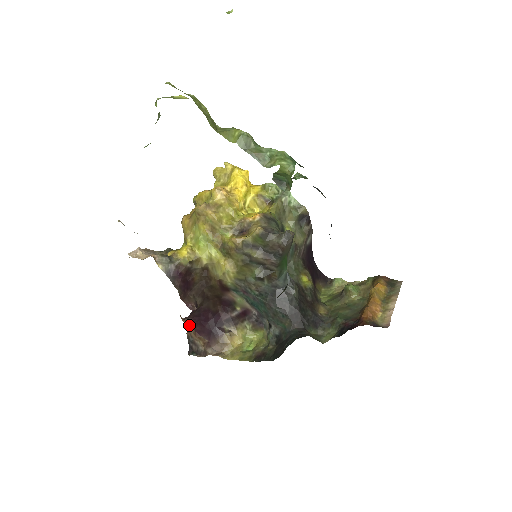
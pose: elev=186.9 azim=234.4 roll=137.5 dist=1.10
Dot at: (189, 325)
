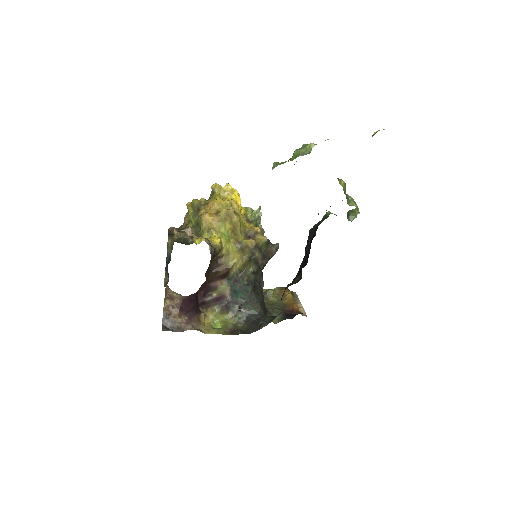
Dot at: (171, 304)
